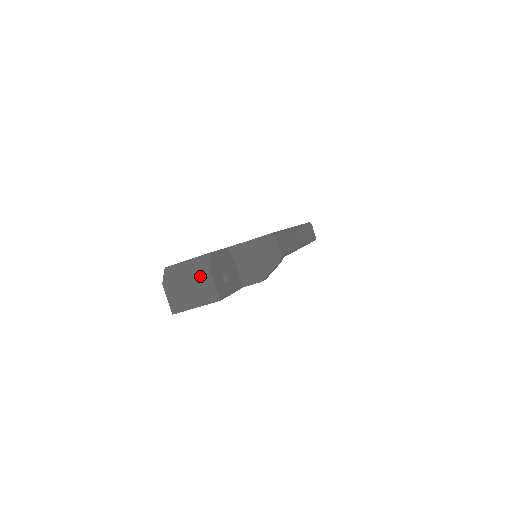
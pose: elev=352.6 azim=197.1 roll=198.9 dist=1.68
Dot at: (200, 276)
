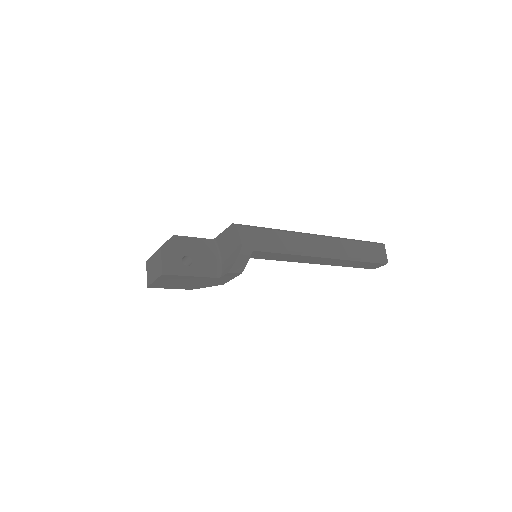
Dot at: (158, 253)
